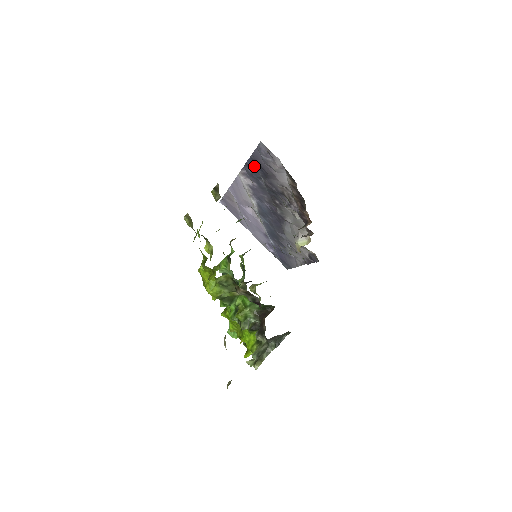
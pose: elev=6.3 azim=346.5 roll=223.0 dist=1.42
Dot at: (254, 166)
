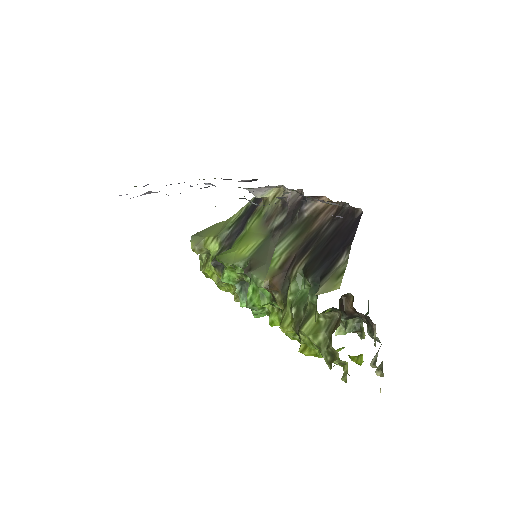
Dot at: occluded
